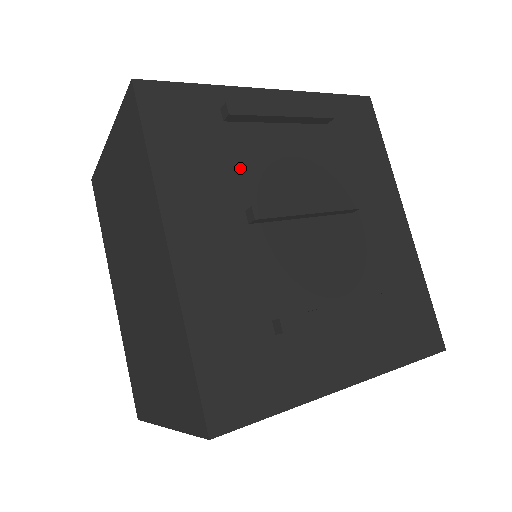
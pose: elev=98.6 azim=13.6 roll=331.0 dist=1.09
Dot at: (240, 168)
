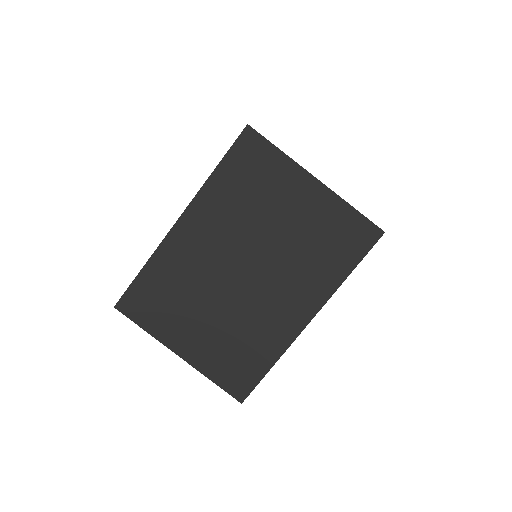
Dot at: occluded
